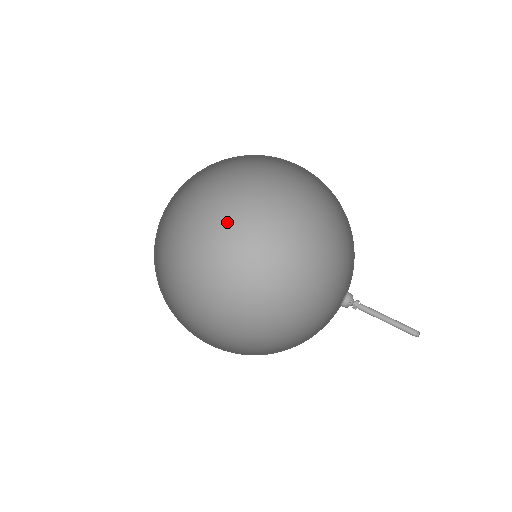
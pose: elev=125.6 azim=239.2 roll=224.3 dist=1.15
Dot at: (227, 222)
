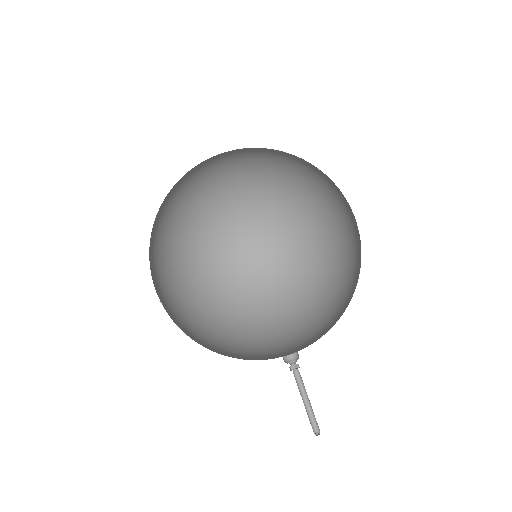
Dot at: (298, 160)
